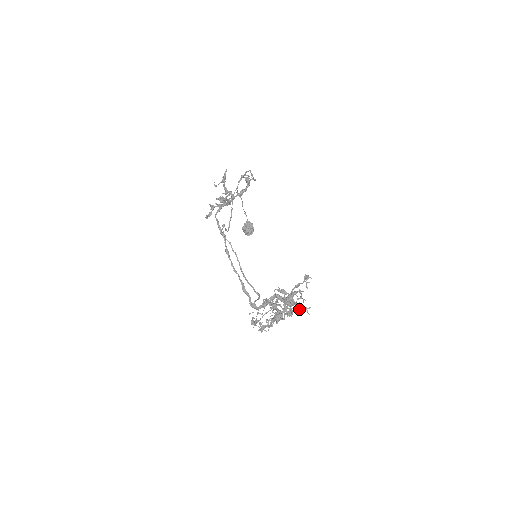
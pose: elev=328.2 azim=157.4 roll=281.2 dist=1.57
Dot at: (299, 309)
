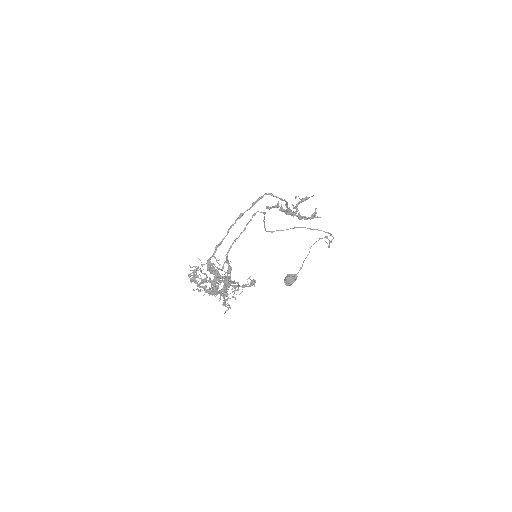
Dot at: (223, 294)
